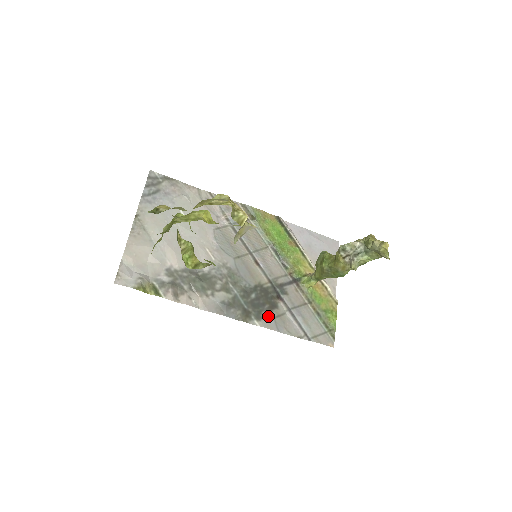
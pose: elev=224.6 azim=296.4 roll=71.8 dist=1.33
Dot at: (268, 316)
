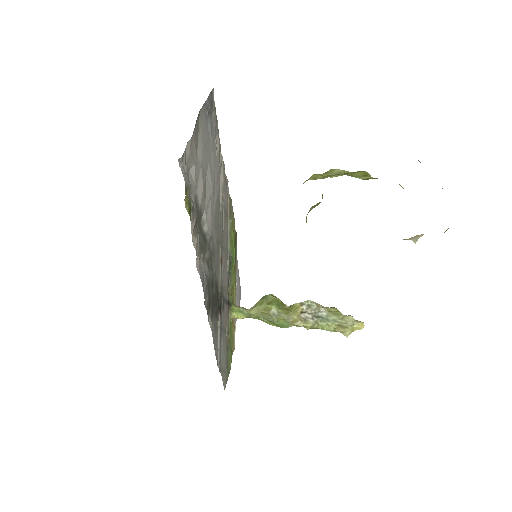
Dot at: (214, 321)
